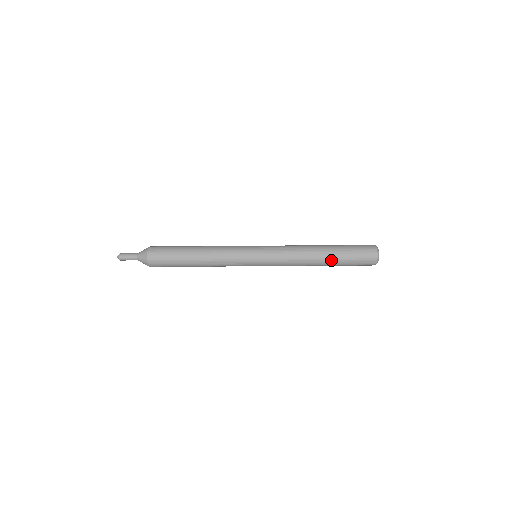
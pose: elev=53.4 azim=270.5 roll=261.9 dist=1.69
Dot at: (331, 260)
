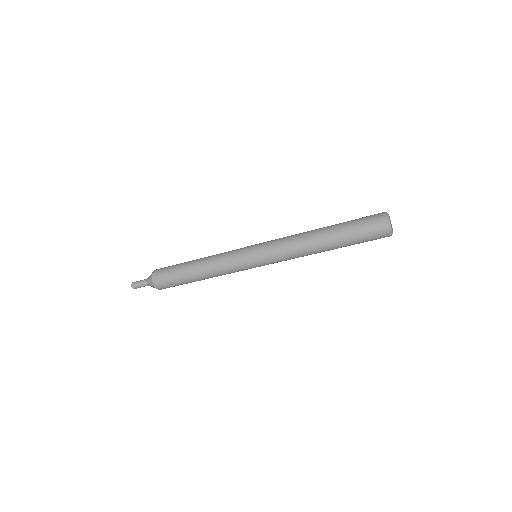
Dot at: (336, 248)
